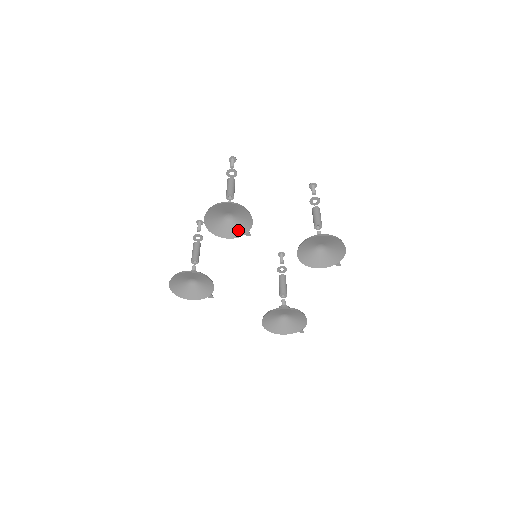
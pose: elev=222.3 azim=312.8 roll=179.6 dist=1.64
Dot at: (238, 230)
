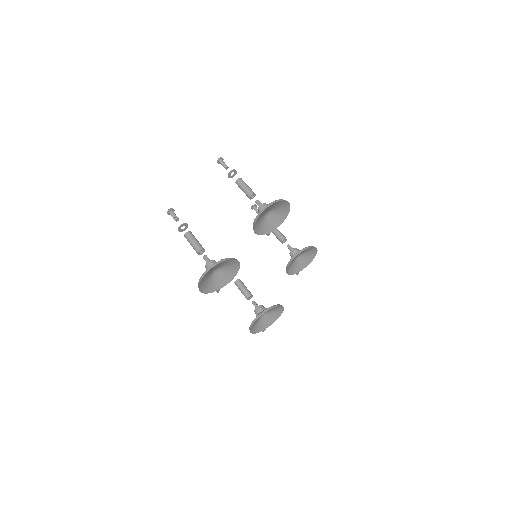
Dot at: (265, 228)
